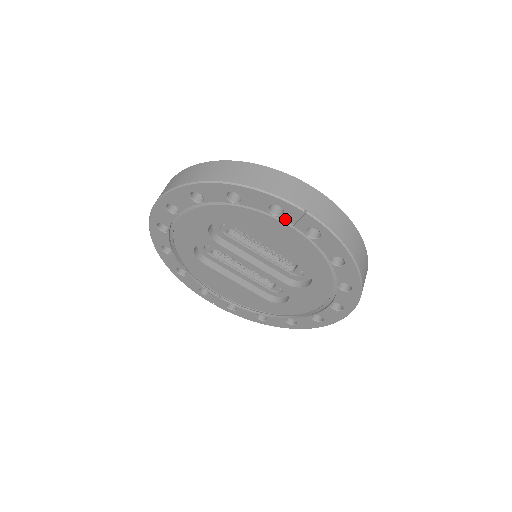
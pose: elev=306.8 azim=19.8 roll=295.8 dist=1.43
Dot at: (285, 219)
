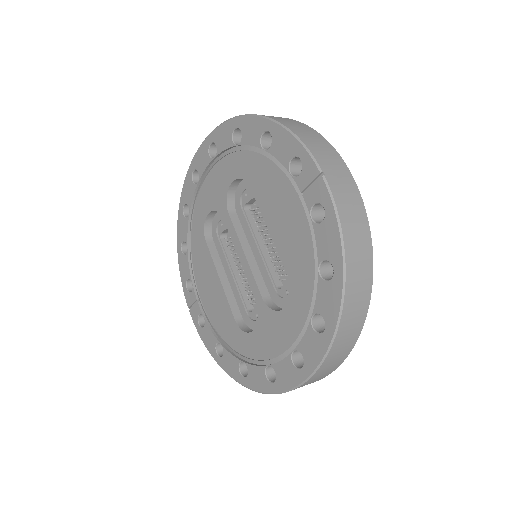
Dot at: (299, 182)
